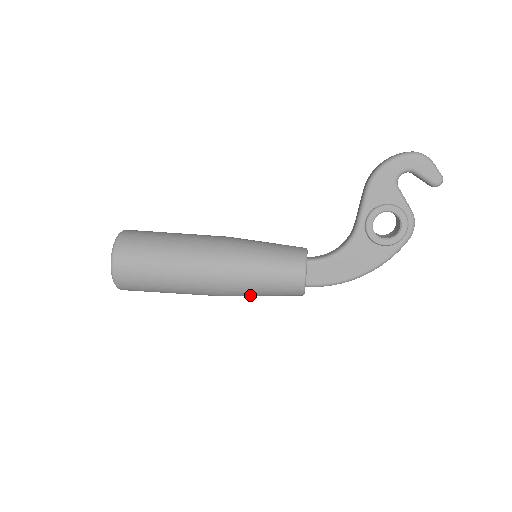
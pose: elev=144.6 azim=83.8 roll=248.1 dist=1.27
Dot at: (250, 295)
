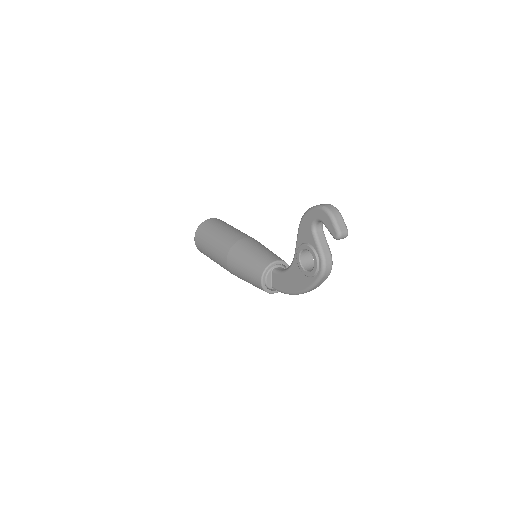
Dot at: occluded
